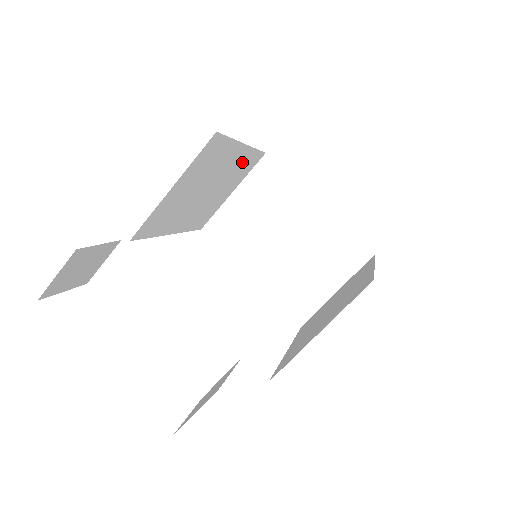
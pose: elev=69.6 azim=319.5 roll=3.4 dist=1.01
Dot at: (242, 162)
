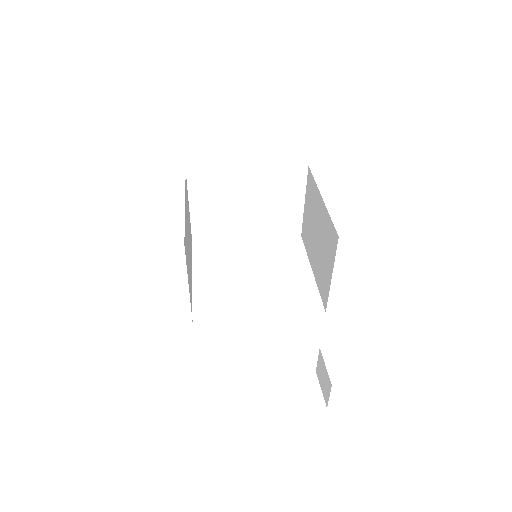
Dot at: (186, 202)
